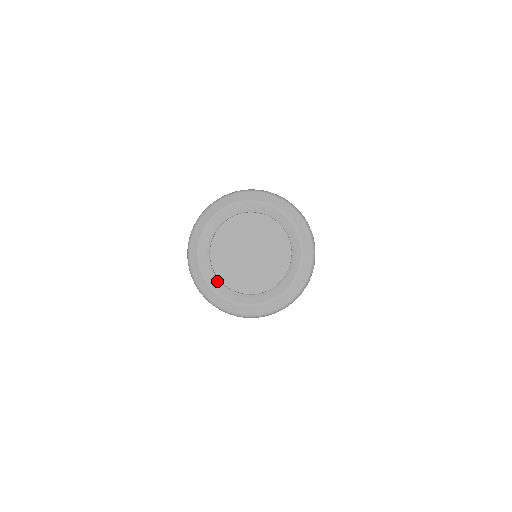
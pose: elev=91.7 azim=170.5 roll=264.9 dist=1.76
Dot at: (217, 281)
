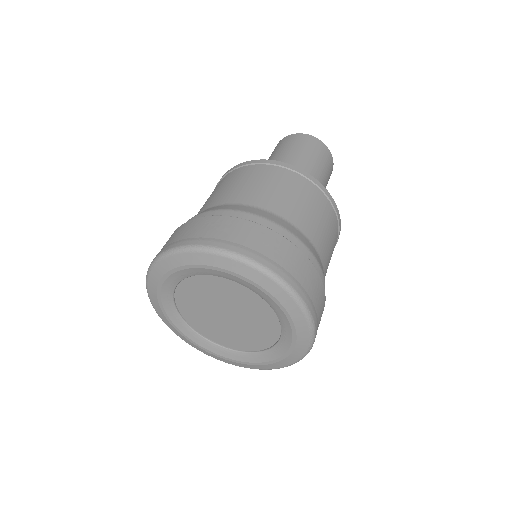
Dot at: (228, 351)
